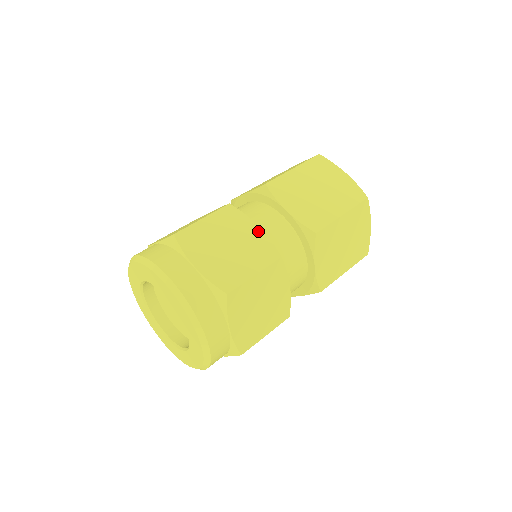
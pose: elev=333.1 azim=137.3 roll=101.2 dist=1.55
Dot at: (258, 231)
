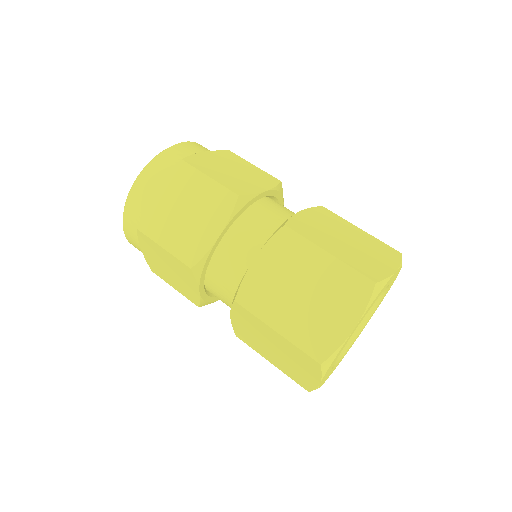
Dot at: (261, 189)
